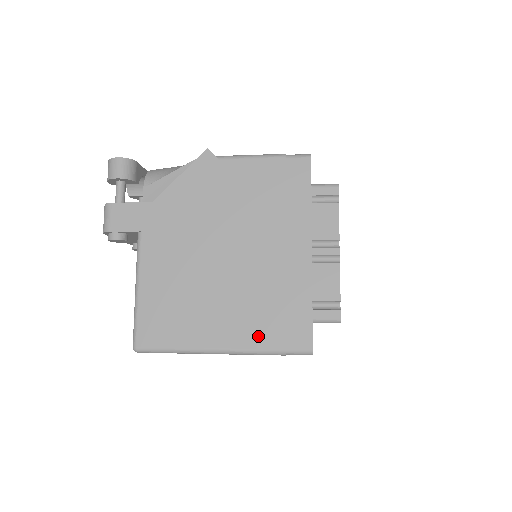
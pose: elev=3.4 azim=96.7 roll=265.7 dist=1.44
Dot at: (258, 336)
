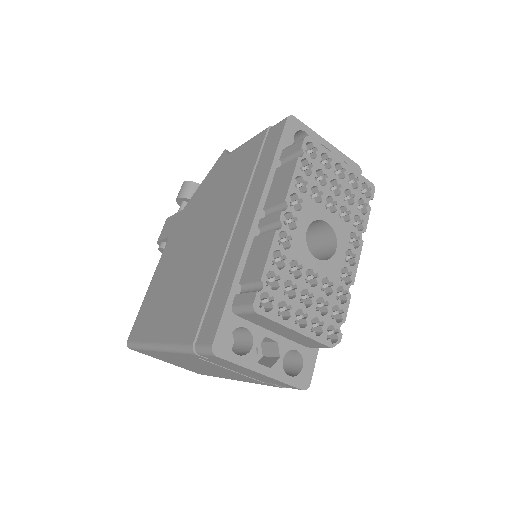
Dot at: (183, 327)
